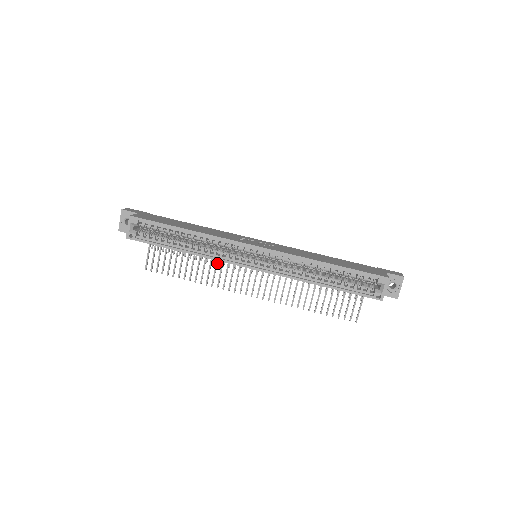
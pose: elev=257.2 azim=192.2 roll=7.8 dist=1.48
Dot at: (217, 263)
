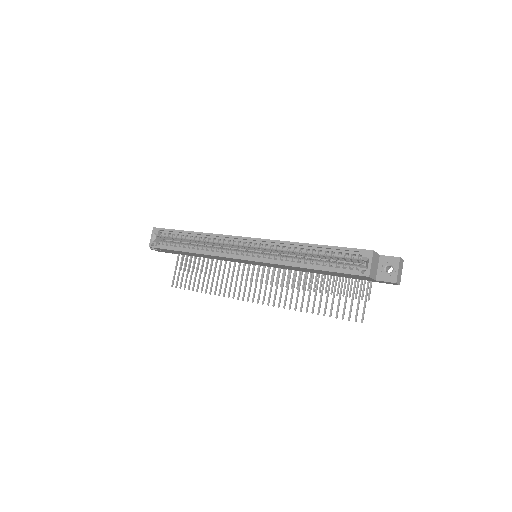
Dot at: (231, 276)
